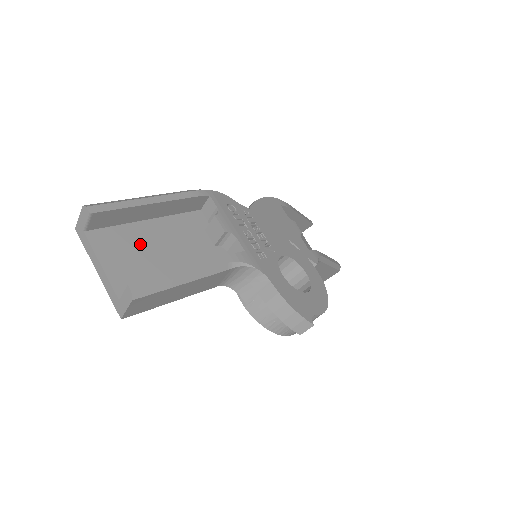
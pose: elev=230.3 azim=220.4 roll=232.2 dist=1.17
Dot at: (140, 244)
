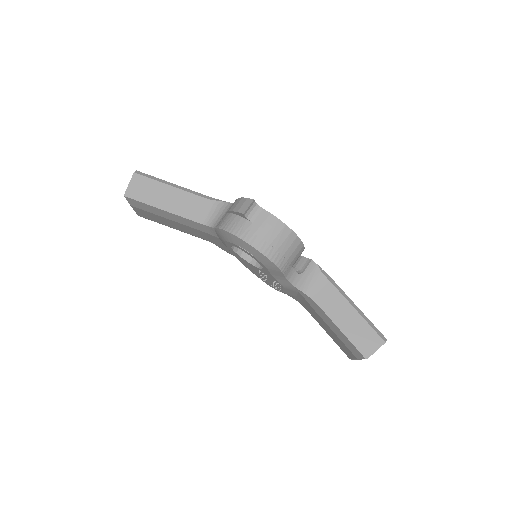
Dot at: occluded
